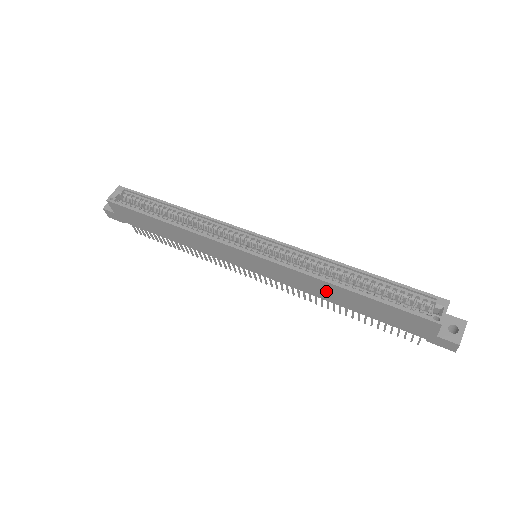
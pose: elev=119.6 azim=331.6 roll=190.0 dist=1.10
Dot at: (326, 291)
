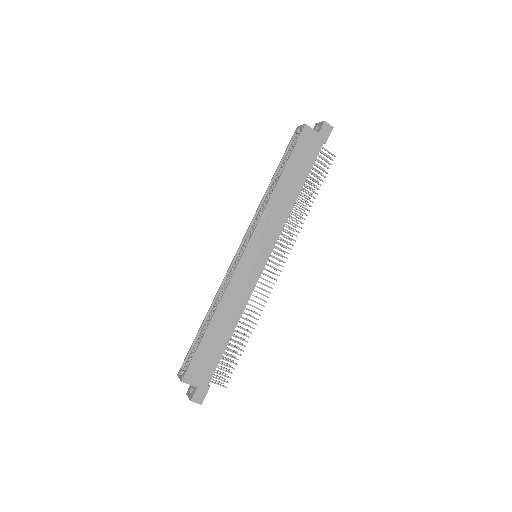
Dot at: (283, 199)
